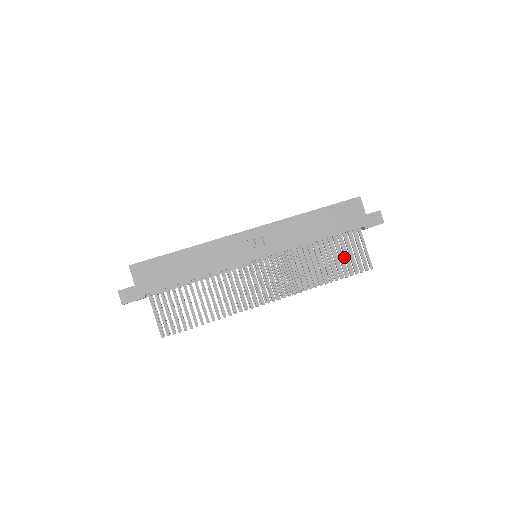
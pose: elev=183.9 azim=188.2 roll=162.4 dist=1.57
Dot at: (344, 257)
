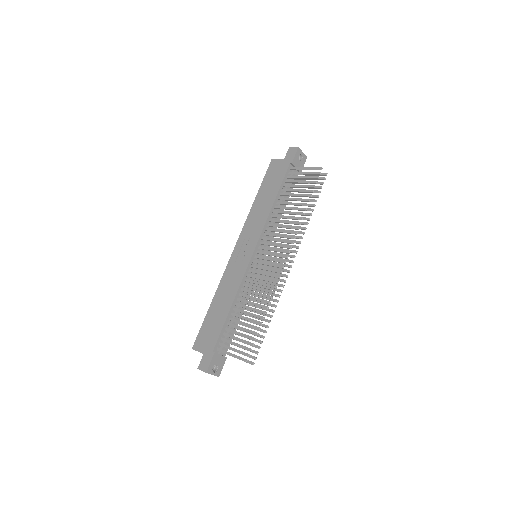
Dot at: occluded
